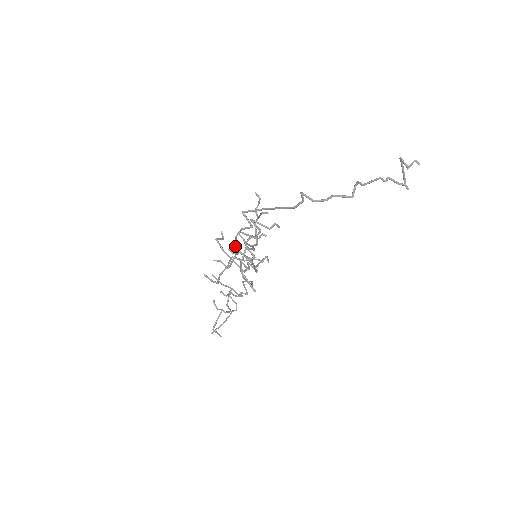
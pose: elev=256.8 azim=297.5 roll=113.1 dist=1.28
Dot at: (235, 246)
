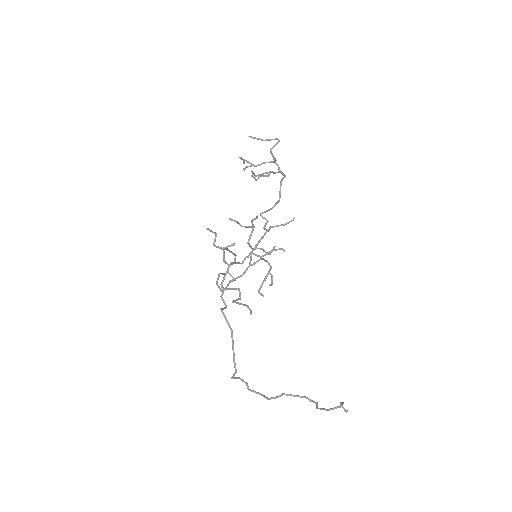
Dot at: (231, 263)
